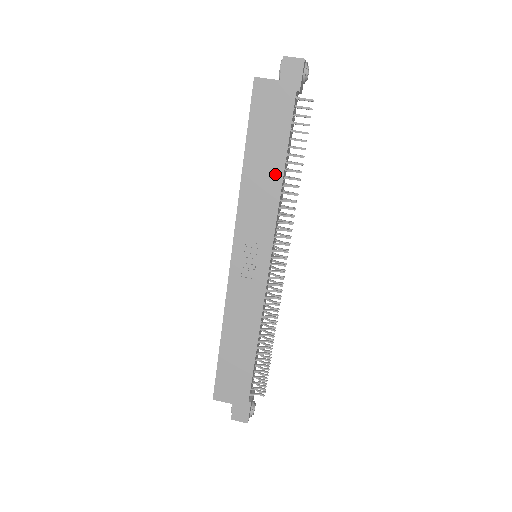
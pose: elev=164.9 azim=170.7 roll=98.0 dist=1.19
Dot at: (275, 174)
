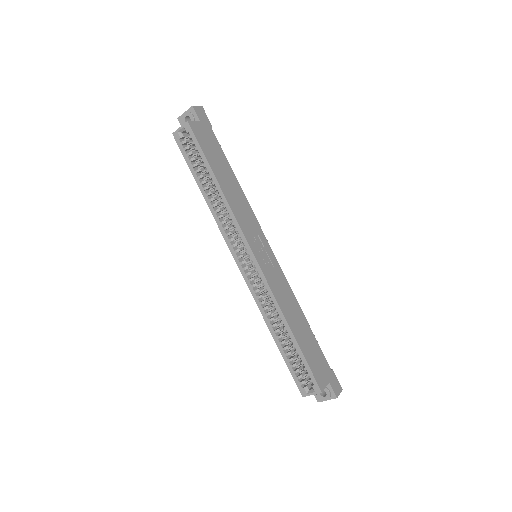
Dot at: (235, 184)
